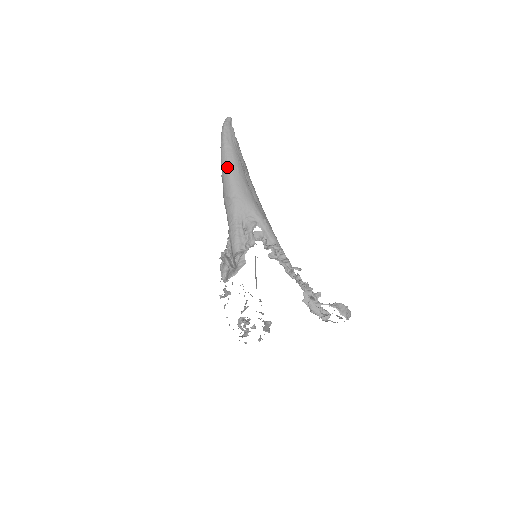
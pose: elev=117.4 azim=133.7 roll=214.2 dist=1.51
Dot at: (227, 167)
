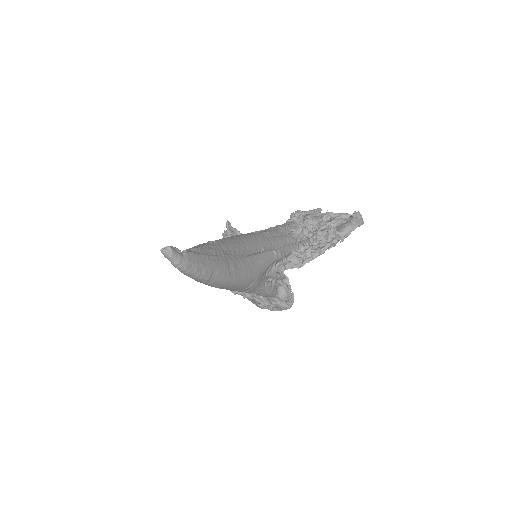
Dot at: (227, 285)
